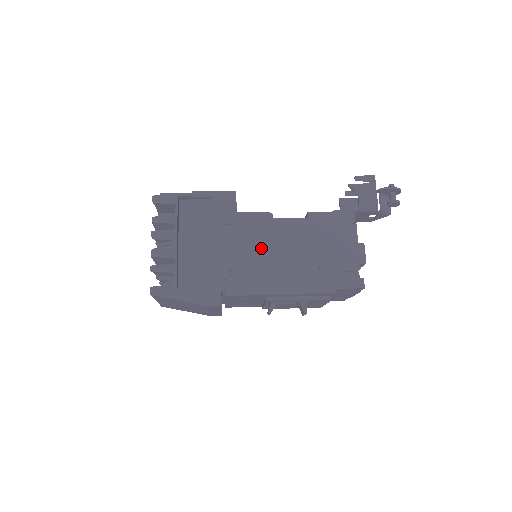
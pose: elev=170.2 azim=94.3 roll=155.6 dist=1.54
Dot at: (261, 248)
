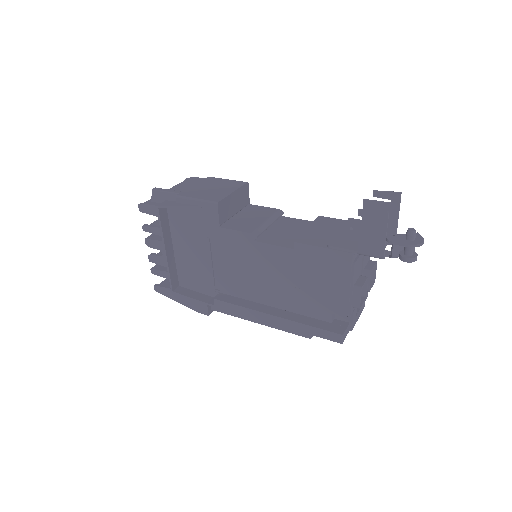
Dot at: (245, 269)
